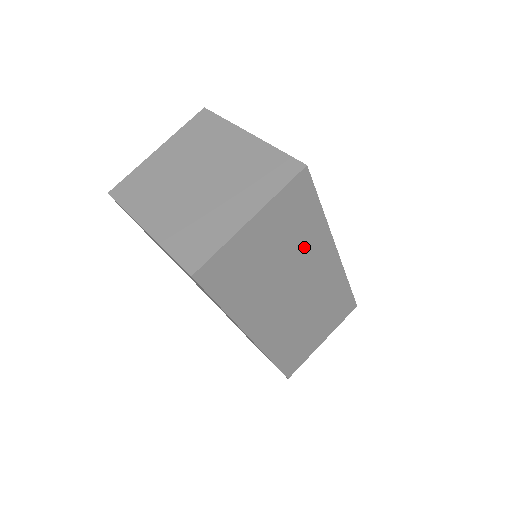
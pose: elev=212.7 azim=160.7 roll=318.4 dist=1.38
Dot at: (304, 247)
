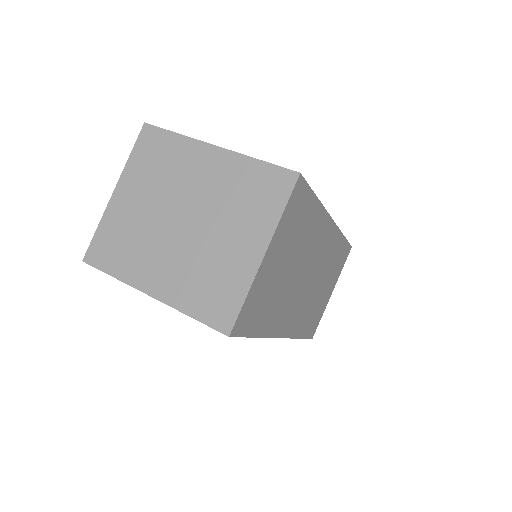
Dot at: (308, 239)
